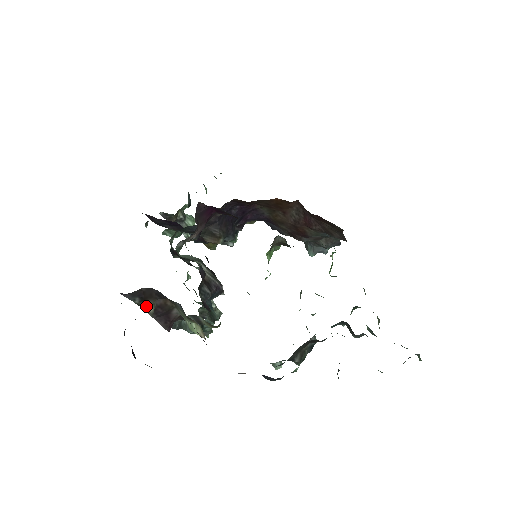
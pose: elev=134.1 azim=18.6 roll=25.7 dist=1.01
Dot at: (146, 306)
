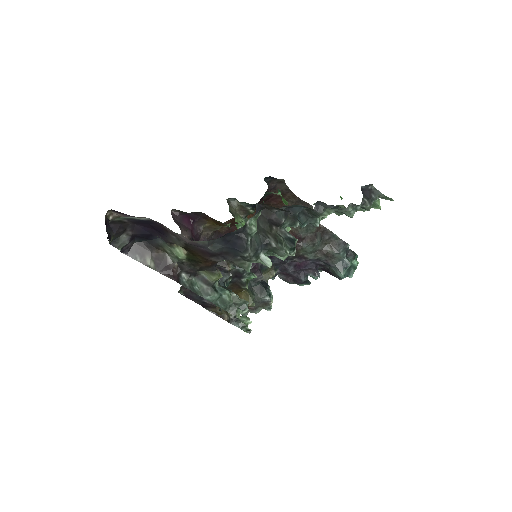
Dot at: (147, 263)
